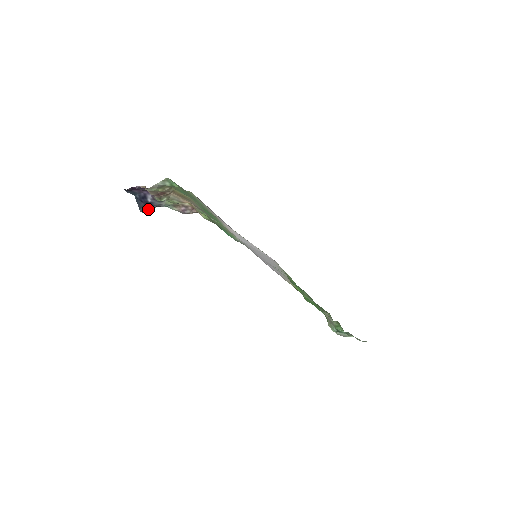
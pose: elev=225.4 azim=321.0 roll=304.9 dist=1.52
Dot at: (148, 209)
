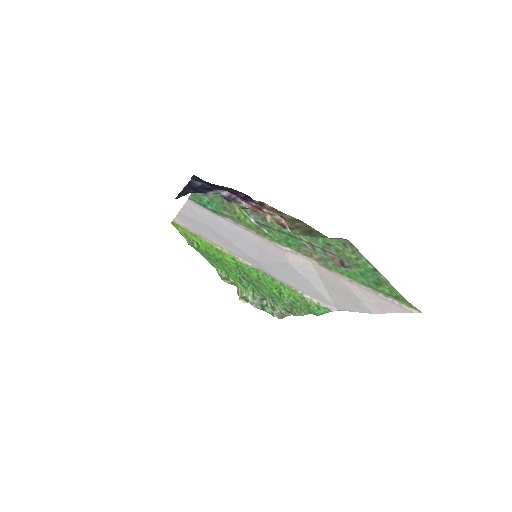
Dot at: occluded
